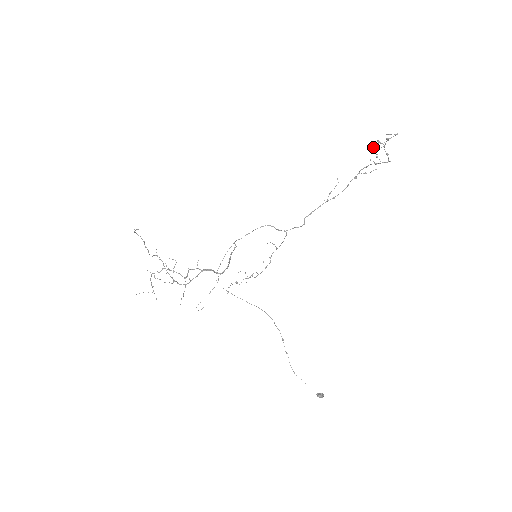
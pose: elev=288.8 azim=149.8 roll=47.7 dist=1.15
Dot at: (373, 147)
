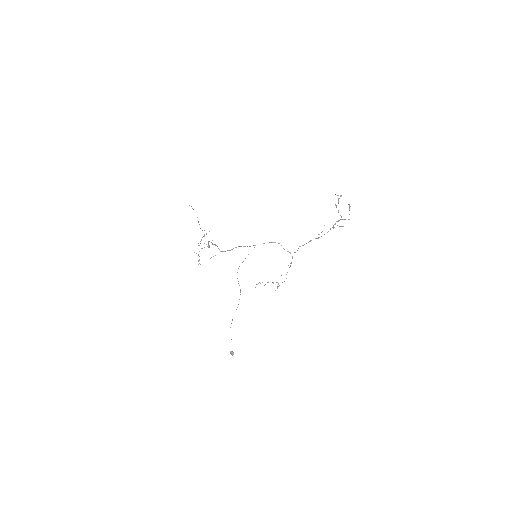
Dot at: (335, 204)
